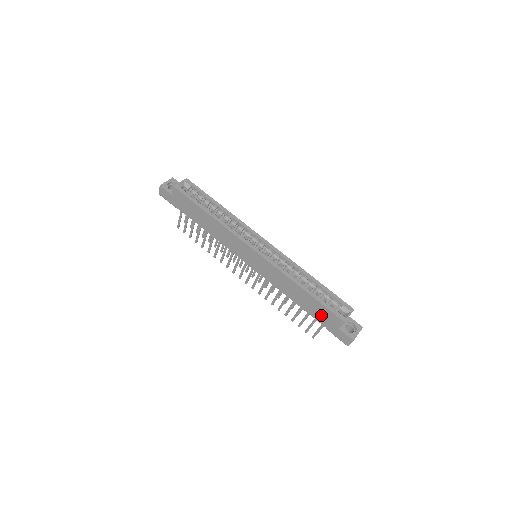
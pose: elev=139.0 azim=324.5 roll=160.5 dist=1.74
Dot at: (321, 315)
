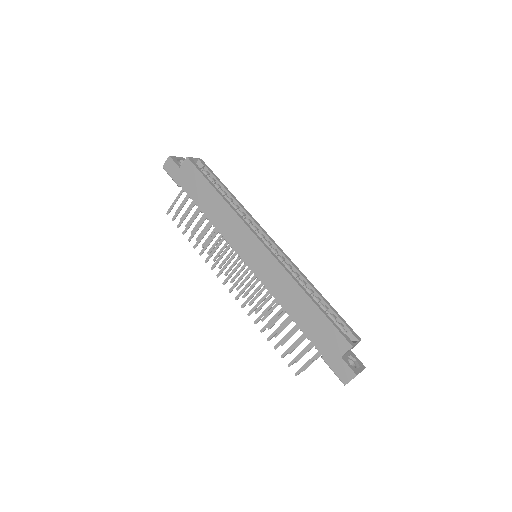
Dot at: (322, 336)
